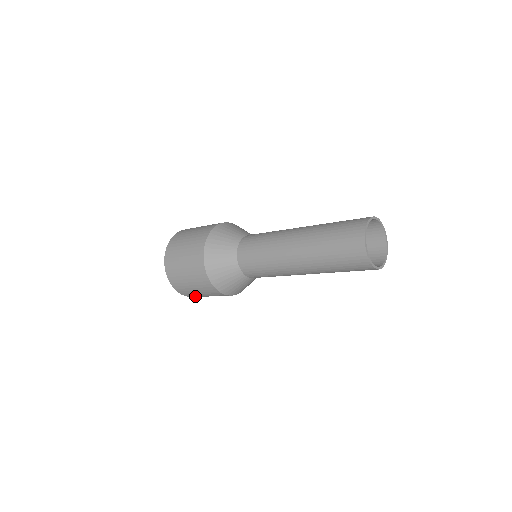
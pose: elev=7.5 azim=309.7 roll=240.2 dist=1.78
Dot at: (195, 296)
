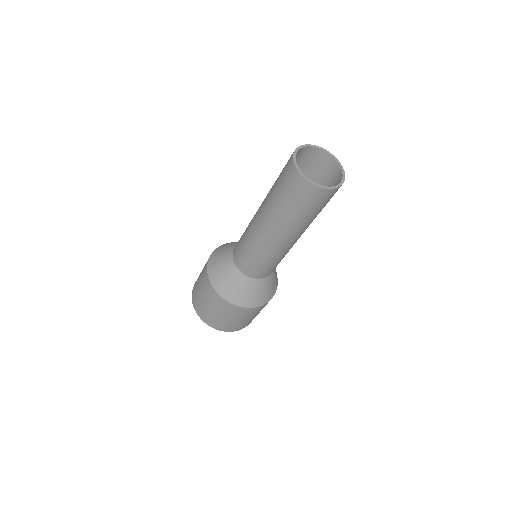
Dot at: (198, 304)
